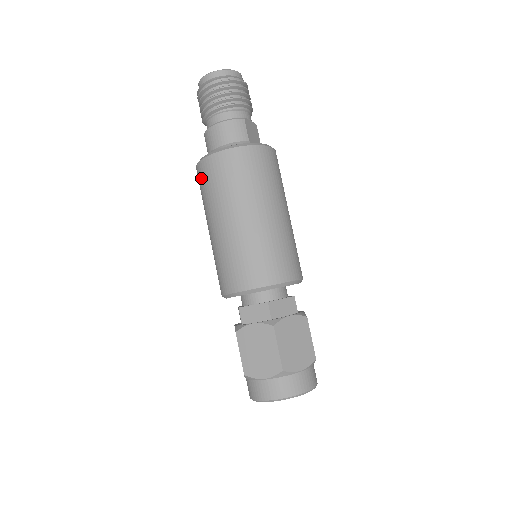
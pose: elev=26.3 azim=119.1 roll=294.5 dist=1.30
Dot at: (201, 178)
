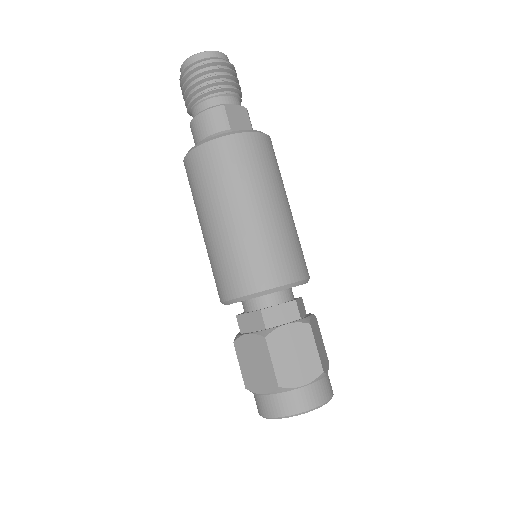
Dot at: occluded
